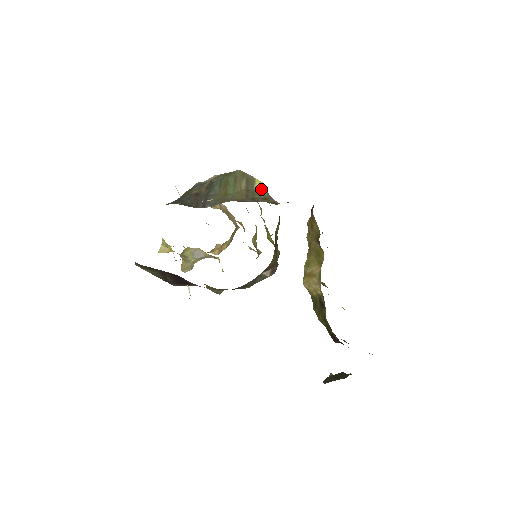
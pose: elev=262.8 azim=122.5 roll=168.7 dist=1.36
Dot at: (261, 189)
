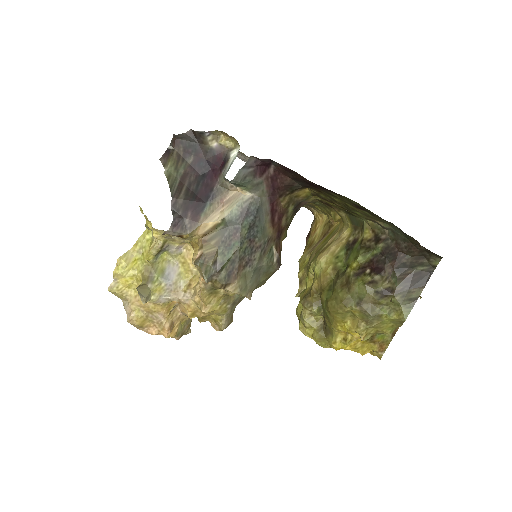
Dot at: occluded
